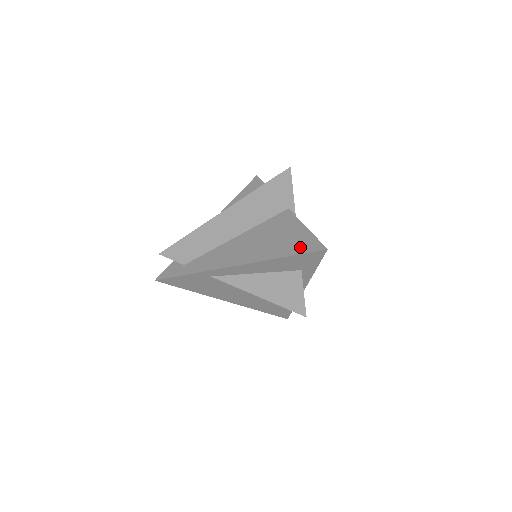
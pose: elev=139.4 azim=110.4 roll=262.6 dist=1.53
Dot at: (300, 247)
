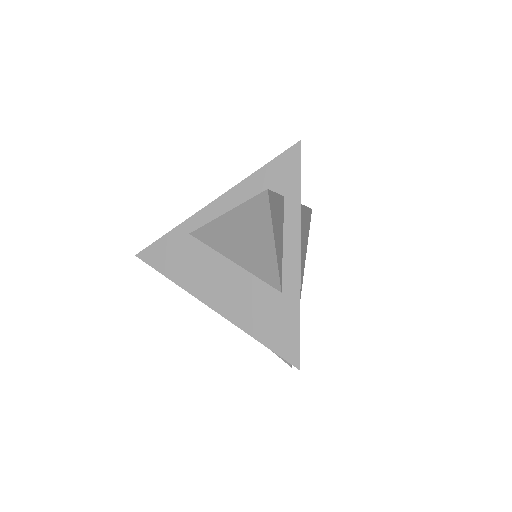
Dot at: occluded
